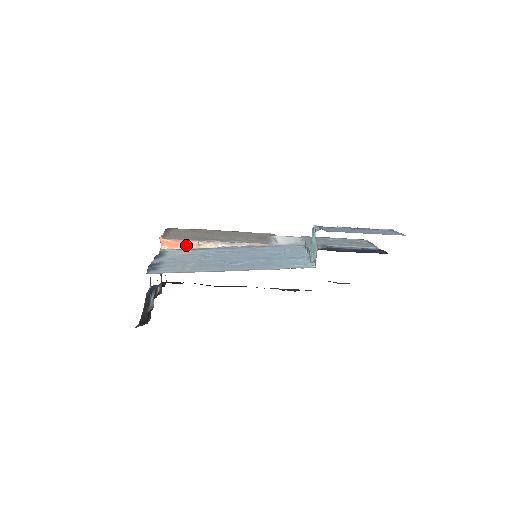
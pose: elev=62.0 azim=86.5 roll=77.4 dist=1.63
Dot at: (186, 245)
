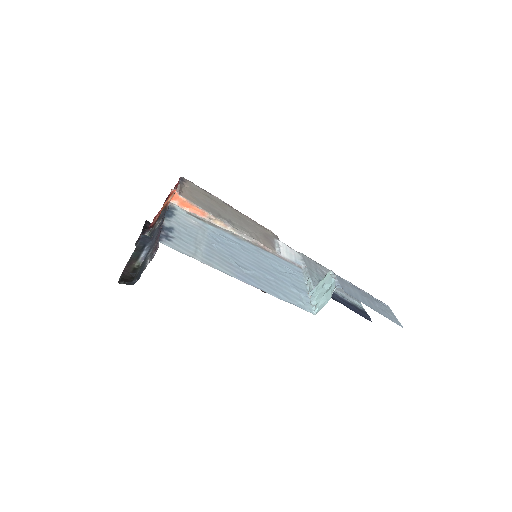
Dot at: (198, 212)
